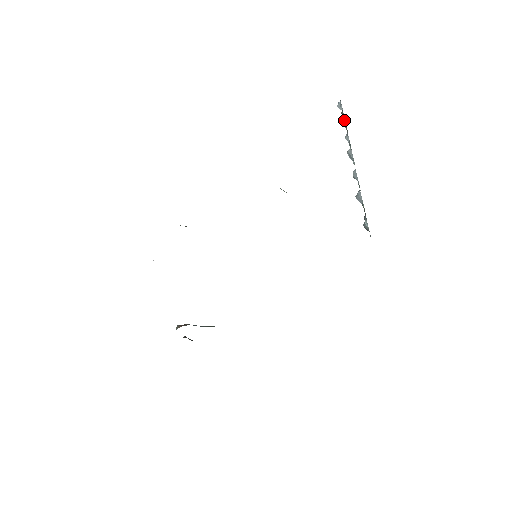
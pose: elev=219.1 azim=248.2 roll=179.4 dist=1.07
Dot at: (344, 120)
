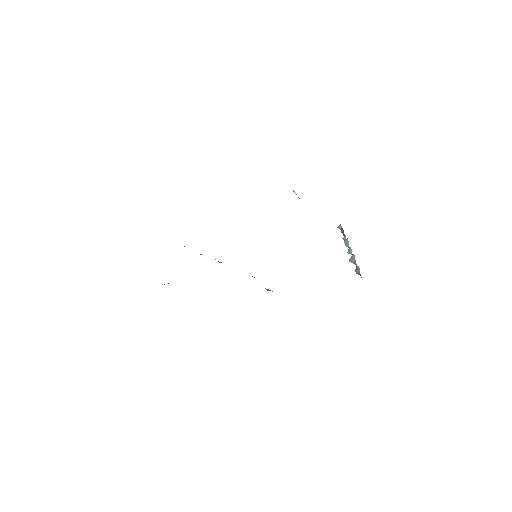
Dot at: (342, 231)
